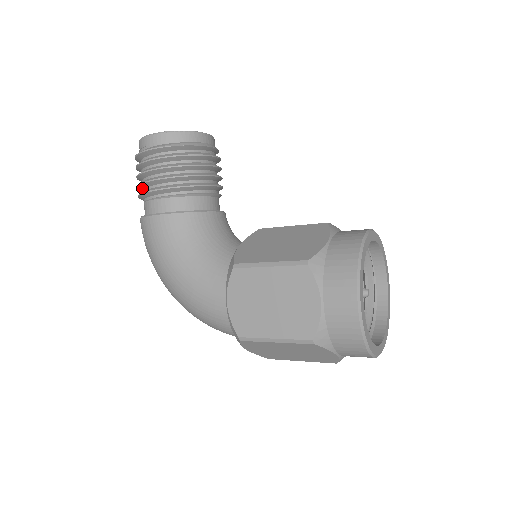
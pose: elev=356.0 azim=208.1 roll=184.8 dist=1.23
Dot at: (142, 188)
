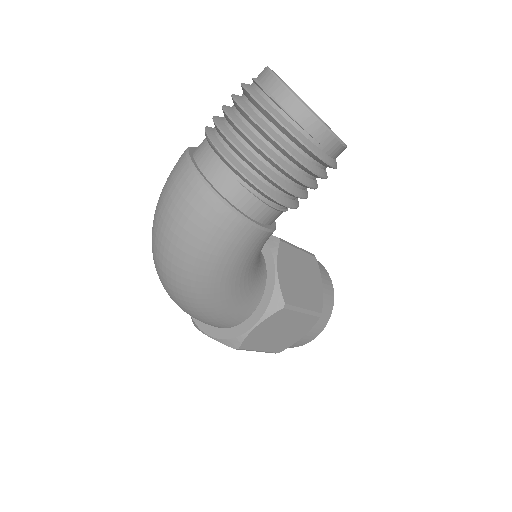
Dot at: (261, 174)
